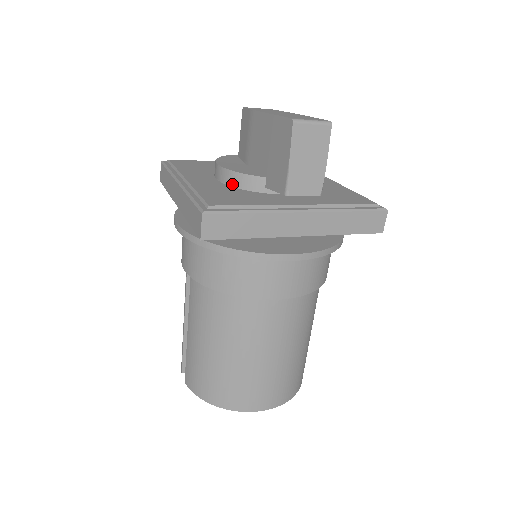
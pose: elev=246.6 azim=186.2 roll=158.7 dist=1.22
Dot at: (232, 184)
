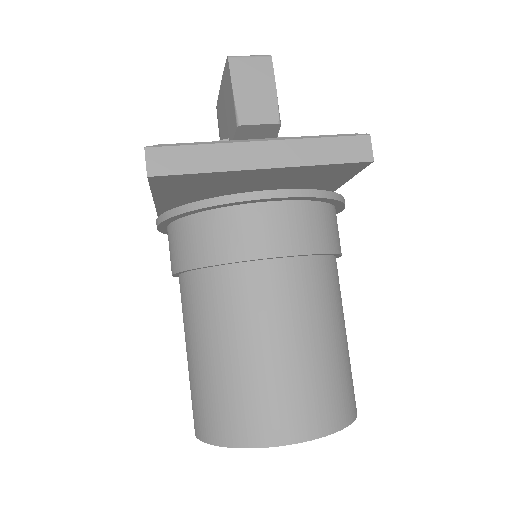
Dot at: occluded
